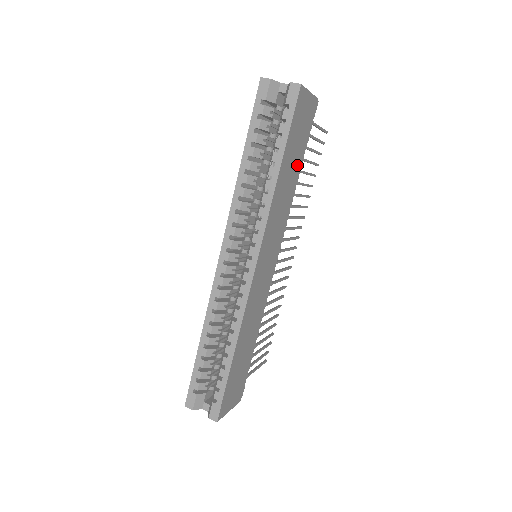
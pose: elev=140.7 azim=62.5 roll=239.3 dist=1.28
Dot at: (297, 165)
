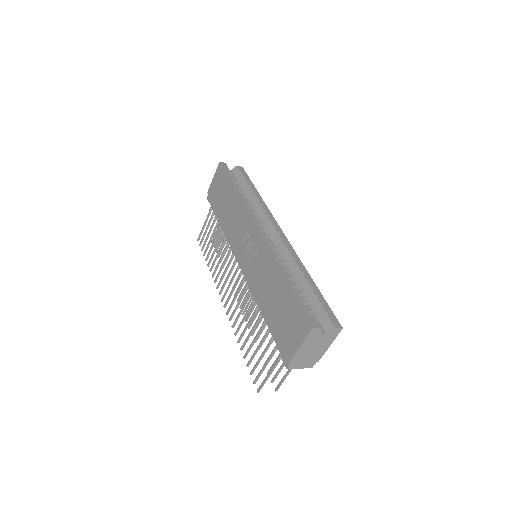
Dot at: occluded
